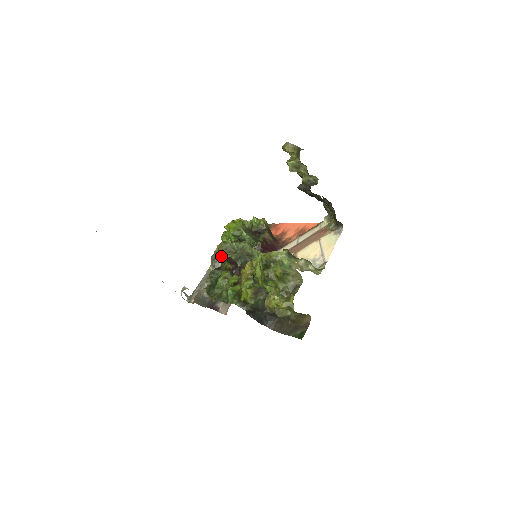
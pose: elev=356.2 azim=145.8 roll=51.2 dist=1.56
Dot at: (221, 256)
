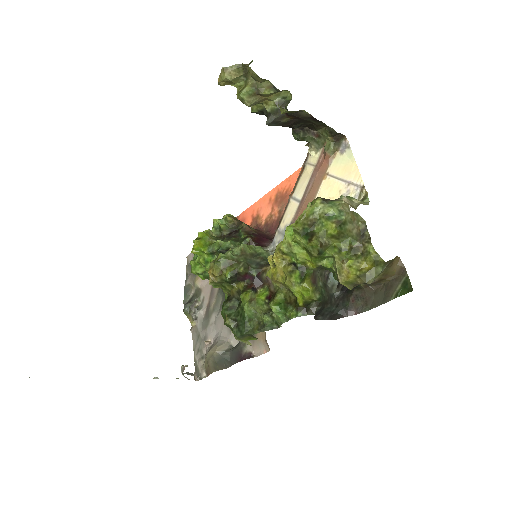
Dot at: (222, 281)
